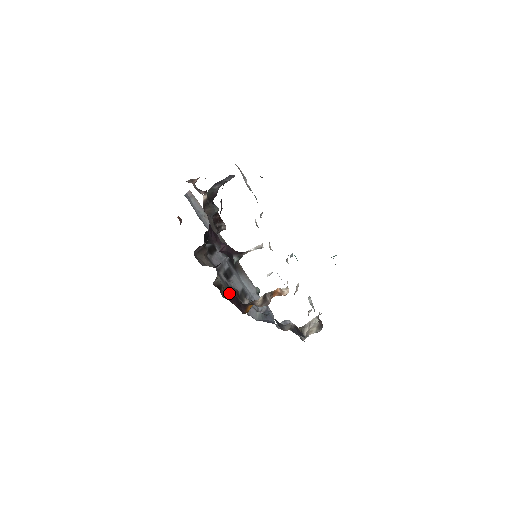
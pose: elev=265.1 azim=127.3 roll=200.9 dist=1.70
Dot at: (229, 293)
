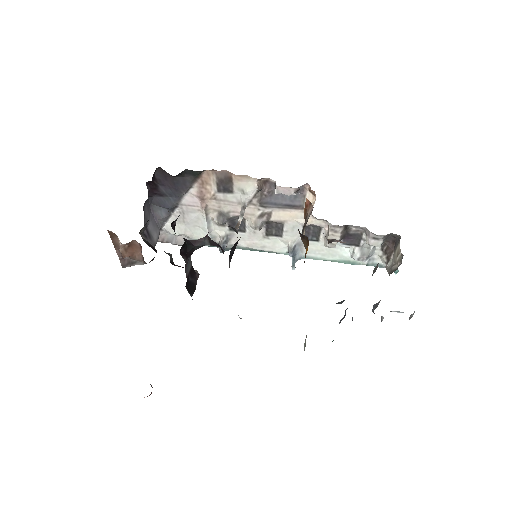
Dot at: occluded
